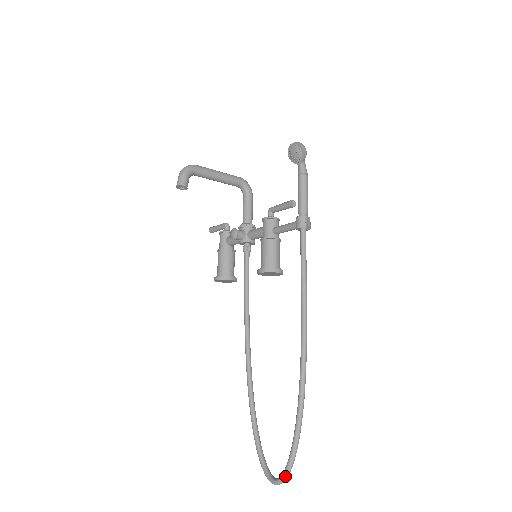
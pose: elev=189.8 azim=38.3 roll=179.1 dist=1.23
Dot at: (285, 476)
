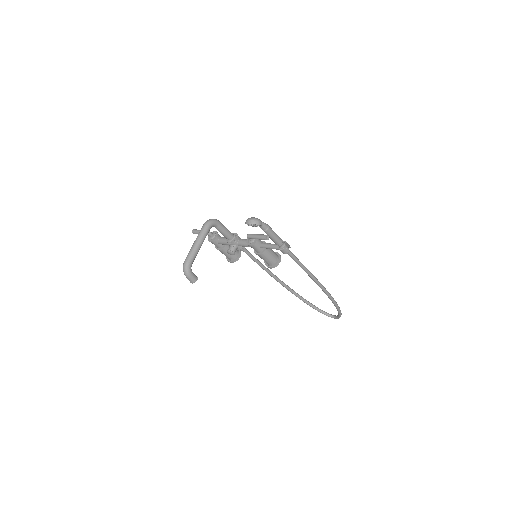
Dot at: occluded
